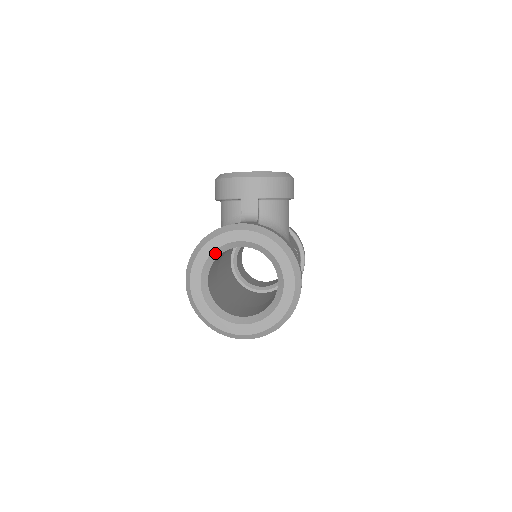
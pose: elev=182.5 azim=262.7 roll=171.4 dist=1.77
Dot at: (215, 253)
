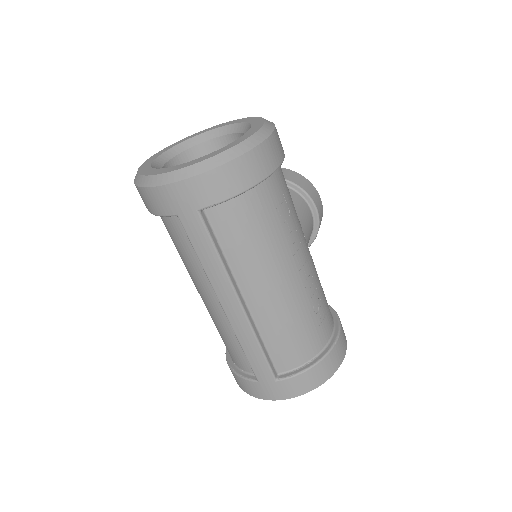
Dot at: (188, 143)
